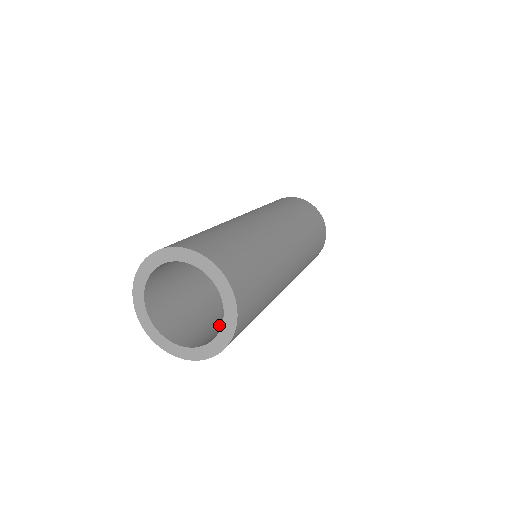
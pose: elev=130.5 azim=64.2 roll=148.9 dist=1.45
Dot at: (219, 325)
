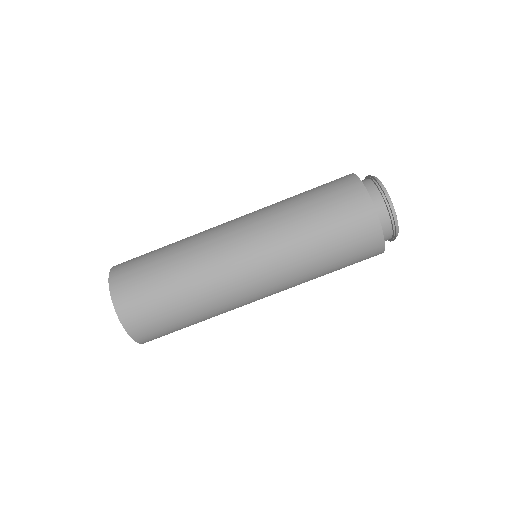
Dot at: occluded
